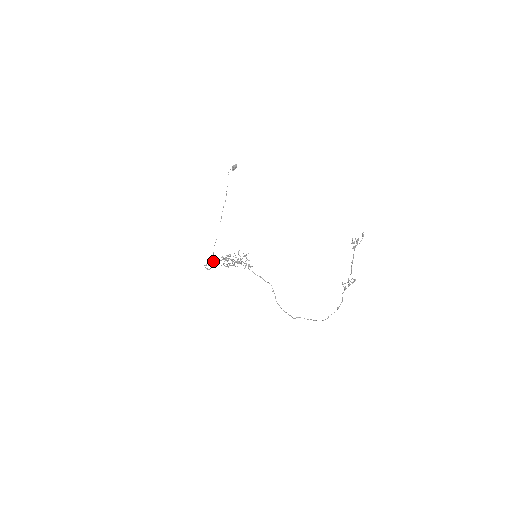
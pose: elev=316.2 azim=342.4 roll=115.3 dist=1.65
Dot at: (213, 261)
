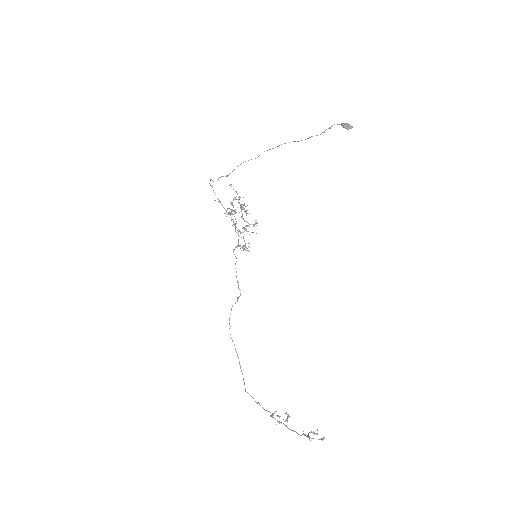
Dot at: (227, 176)
